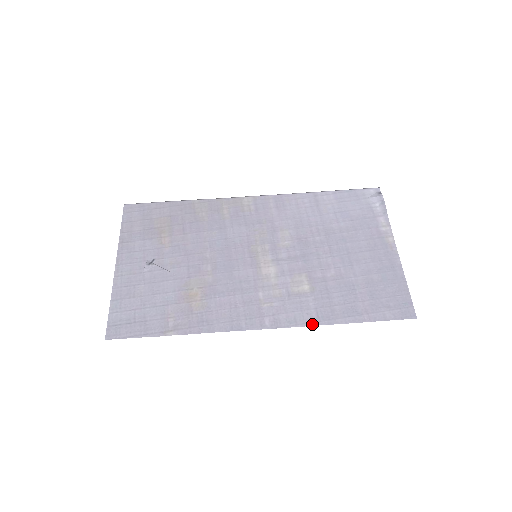
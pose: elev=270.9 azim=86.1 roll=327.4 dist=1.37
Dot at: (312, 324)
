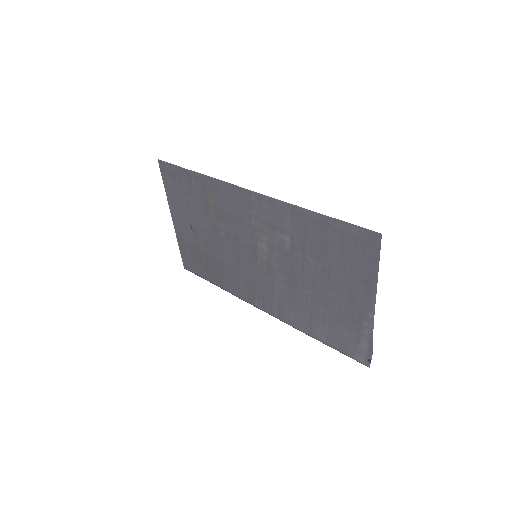
Dot at: (286, 204)
